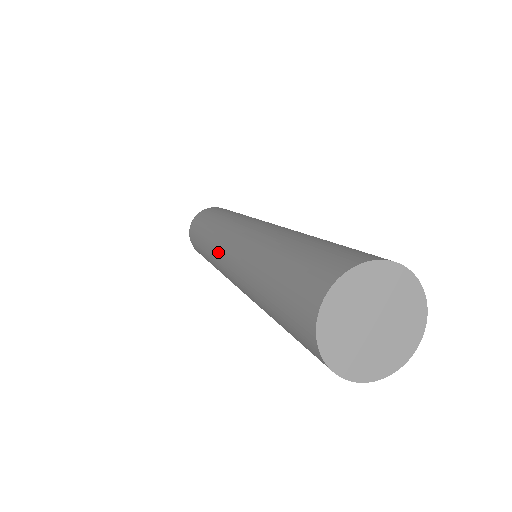
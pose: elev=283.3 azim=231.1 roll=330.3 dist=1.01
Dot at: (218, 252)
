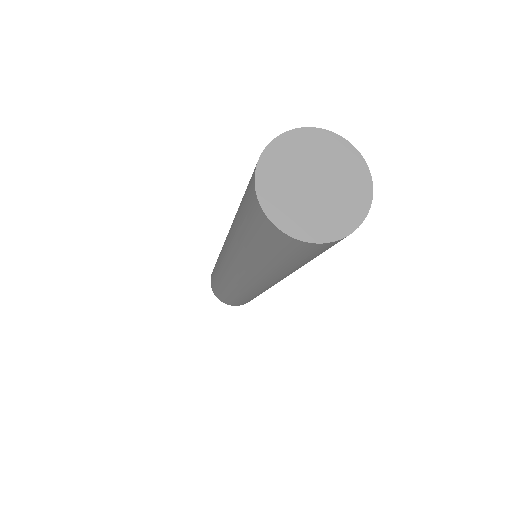
Dot at: occluded
